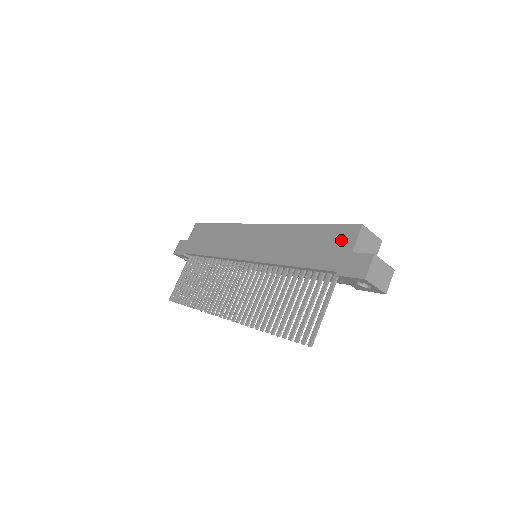
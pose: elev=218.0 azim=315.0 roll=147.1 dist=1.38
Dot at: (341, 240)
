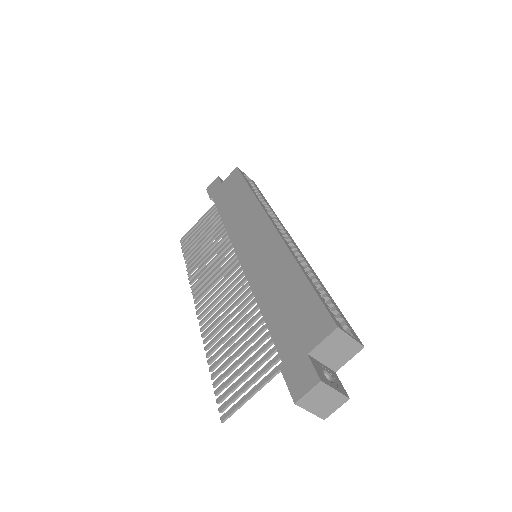
Dot at: (310, 326)
